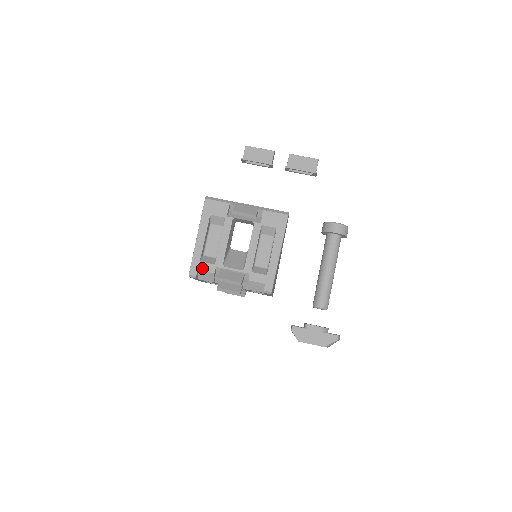
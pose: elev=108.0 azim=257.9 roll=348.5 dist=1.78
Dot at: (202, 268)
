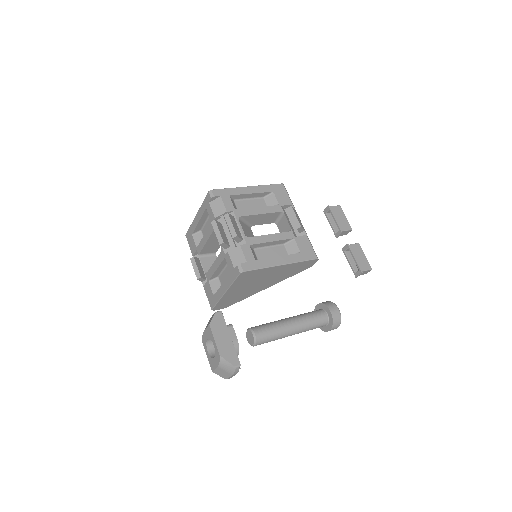
Dot at: (225, 199)
